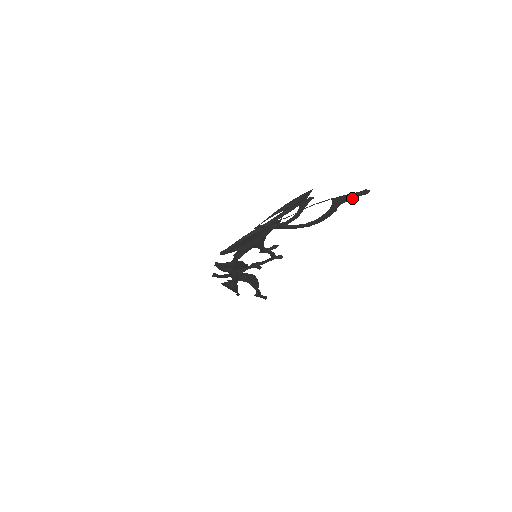
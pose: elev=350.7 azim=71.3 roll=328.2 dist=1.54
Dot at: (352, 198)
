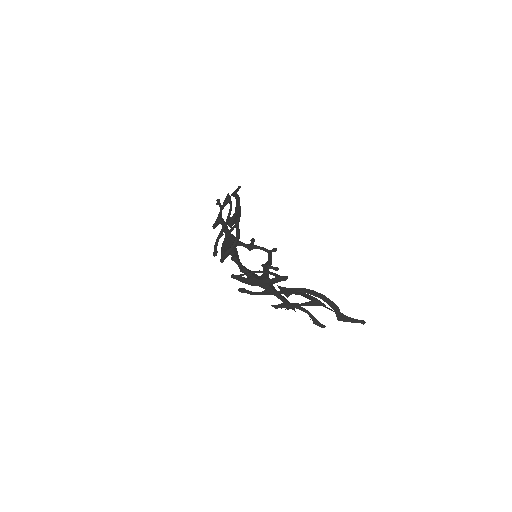
Dot at: (351, 321)
